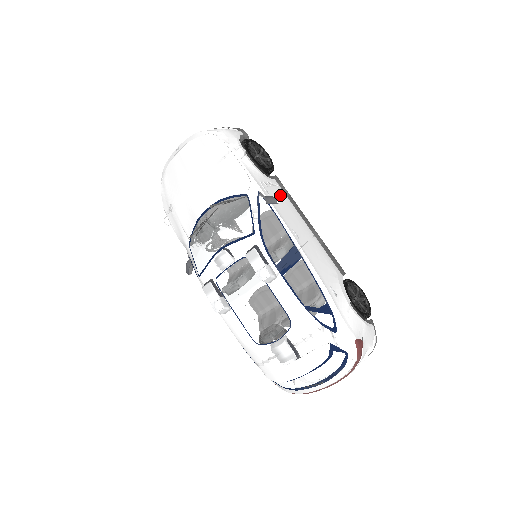
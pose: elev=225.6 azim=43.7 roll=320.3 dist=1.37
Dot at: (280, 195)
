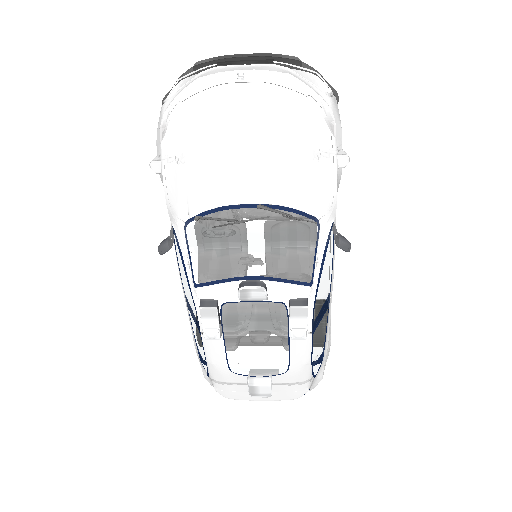
Dot at: occluded
